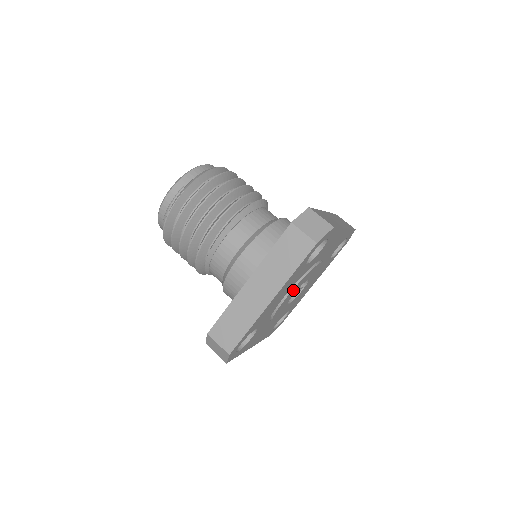
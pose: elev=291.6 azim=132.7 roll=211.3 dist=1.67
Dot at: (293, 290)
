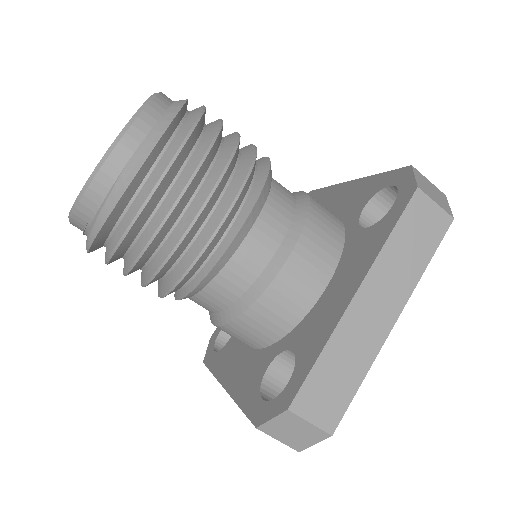
Dot at: occluded
